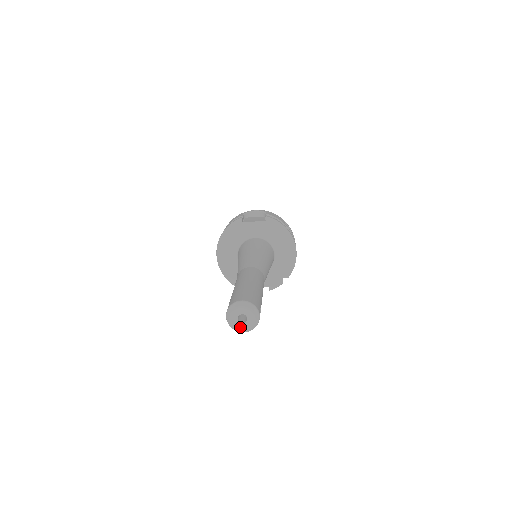
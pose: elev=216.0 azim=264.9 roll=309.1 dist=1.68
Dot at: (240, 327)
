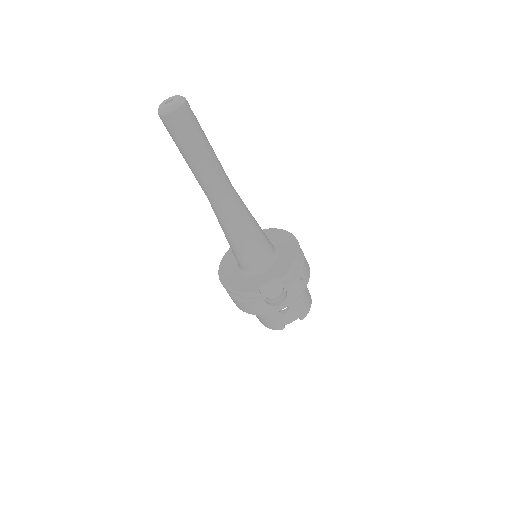
Dot at: (167, 106)
